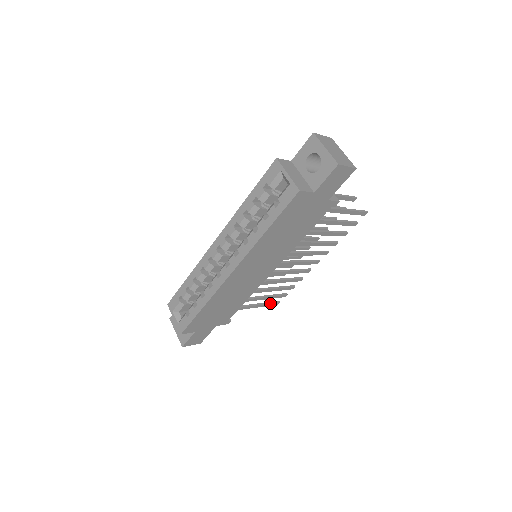
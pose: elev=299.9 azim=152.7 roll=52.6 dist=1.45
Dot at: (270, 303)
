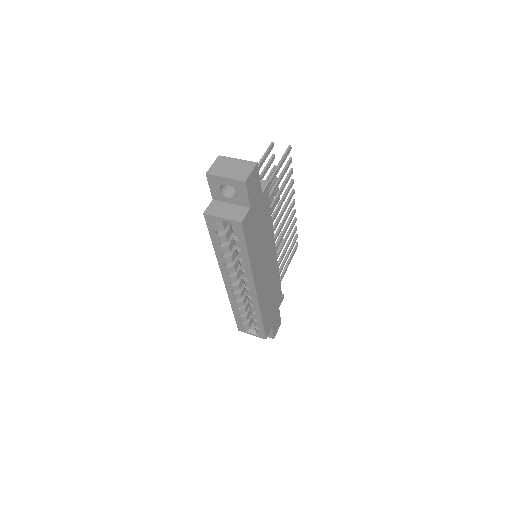
Dot at: (293, 252)
